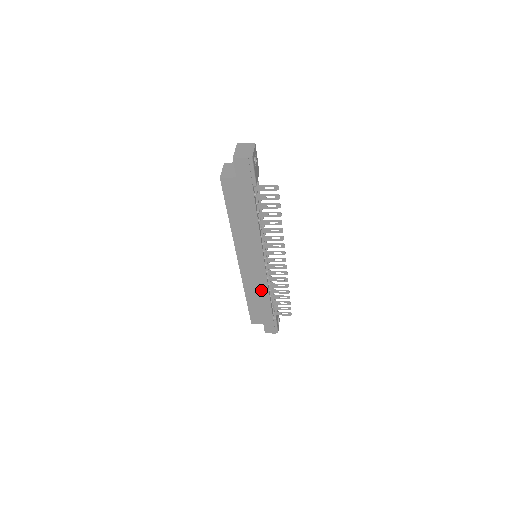
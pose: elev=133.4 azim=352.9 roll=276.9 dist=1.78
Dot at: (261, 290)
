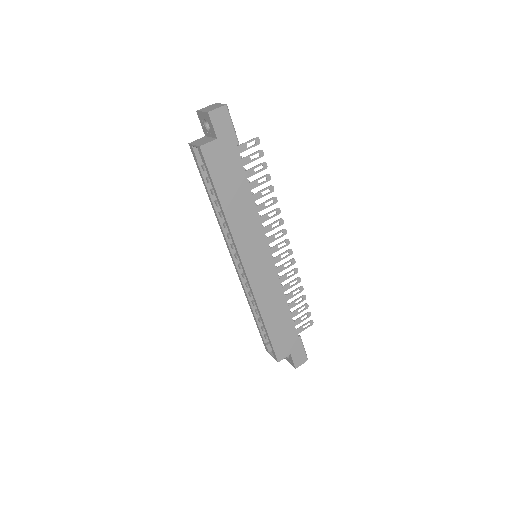
Dot at: (277, 300)
